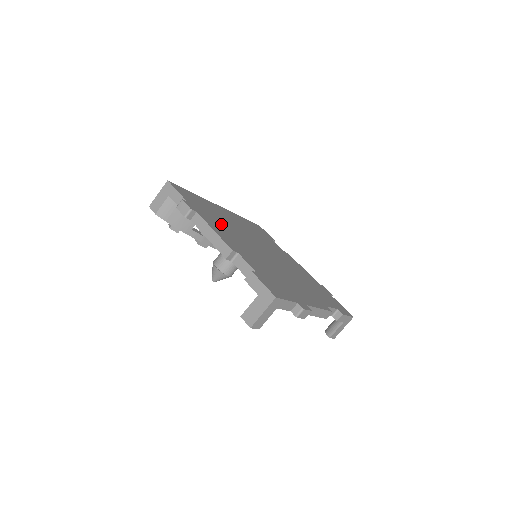
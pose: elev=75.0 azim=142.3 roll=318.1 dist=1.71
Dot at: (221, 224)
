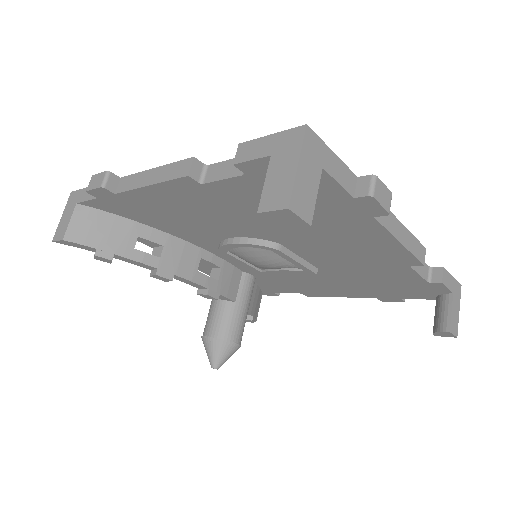
Dot at: occluded
